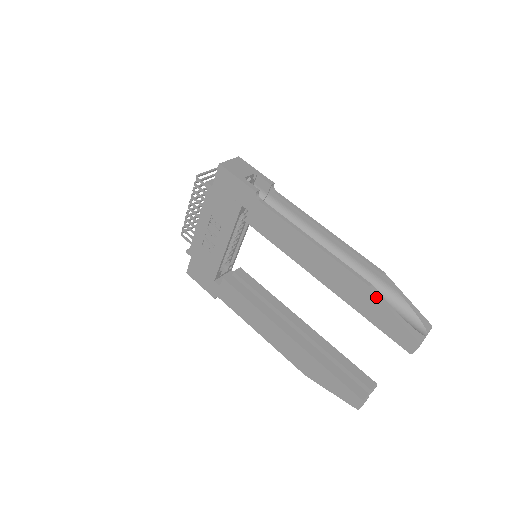
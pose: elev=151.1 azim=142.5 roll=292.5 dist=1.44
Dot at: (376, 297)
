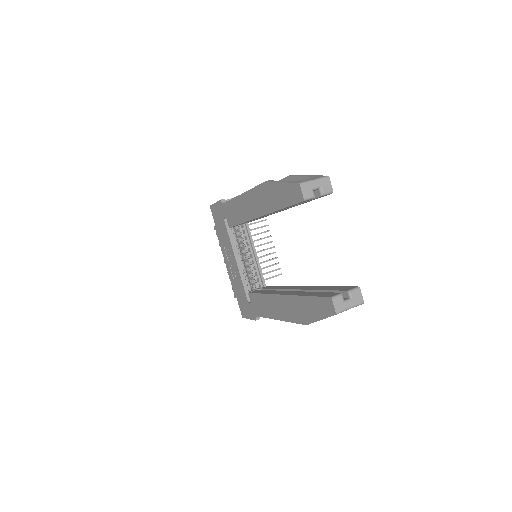
Dot at: (270, 184)
